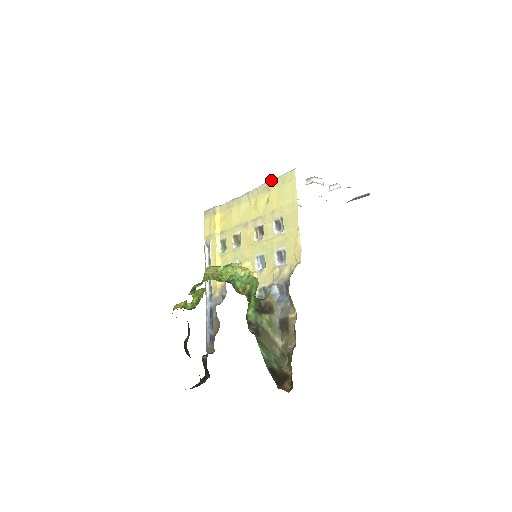
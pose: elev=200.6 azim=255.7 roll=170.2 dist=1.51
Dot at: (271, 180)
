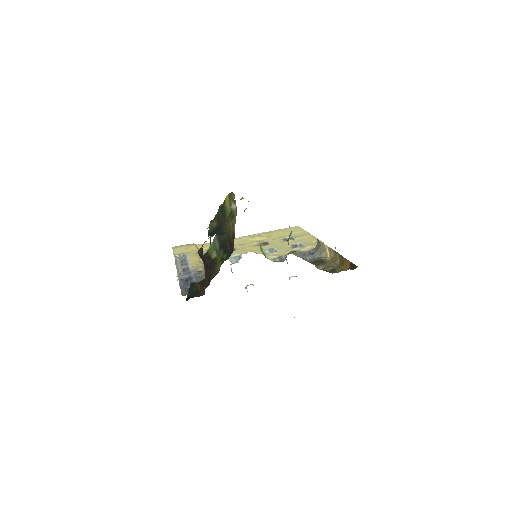
Dot at: (272, 231)
